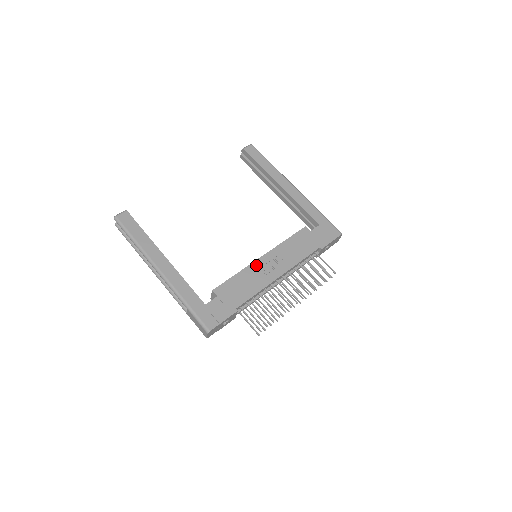
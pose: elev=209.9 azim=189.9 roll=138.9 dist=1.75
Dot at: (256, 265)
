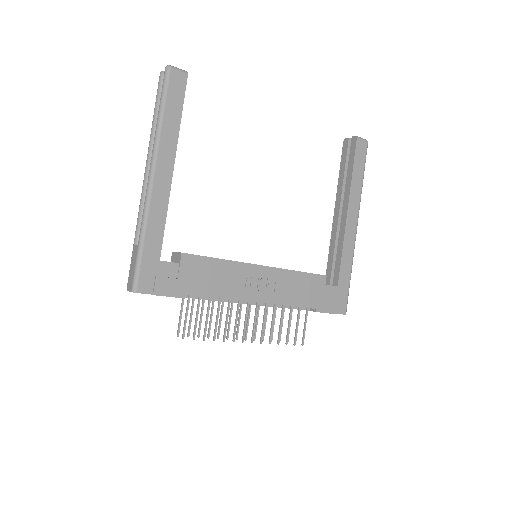
Dot at: (247, 269)
